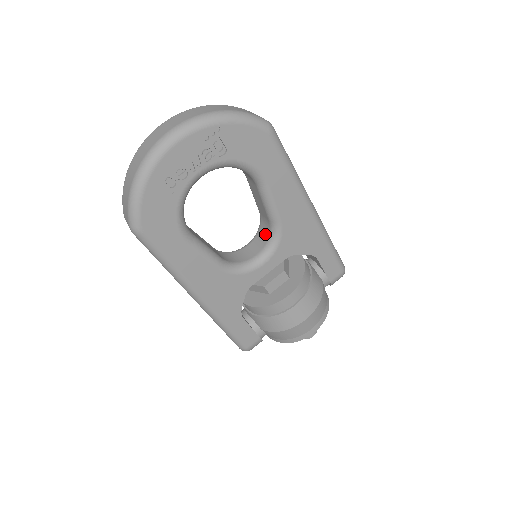
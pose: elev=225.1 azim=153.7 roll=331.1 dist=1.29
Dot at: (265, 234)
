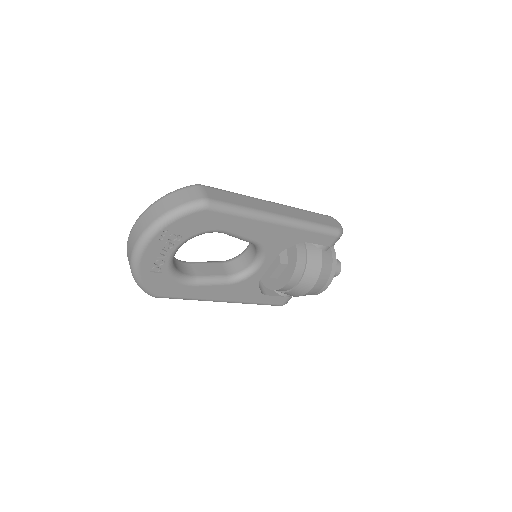
Dot at: (253, 245)
